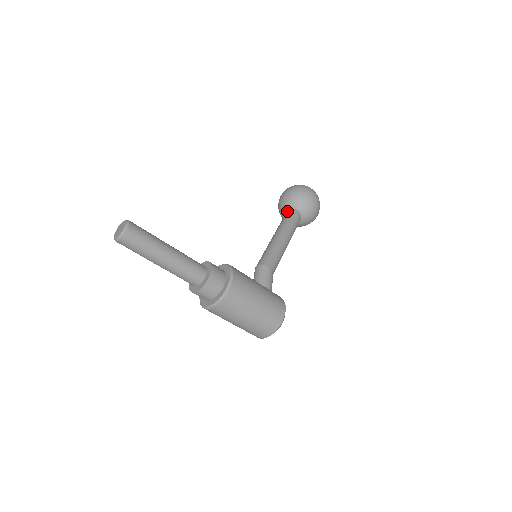
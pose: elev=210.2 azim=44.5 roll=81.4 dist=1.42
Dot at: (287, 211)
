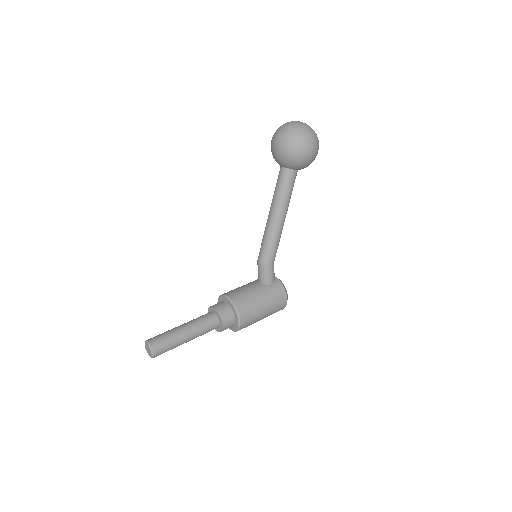
Dot at: (281, 169)
